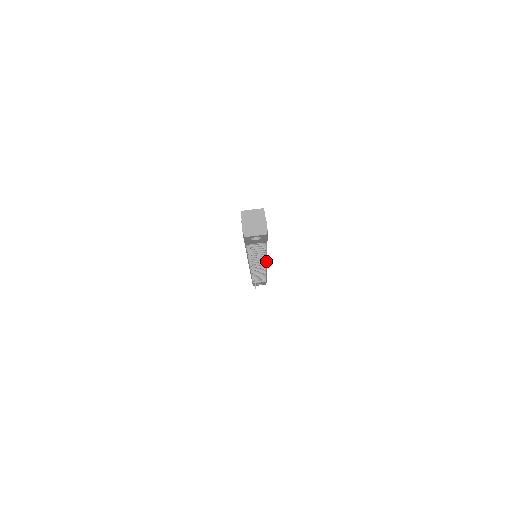
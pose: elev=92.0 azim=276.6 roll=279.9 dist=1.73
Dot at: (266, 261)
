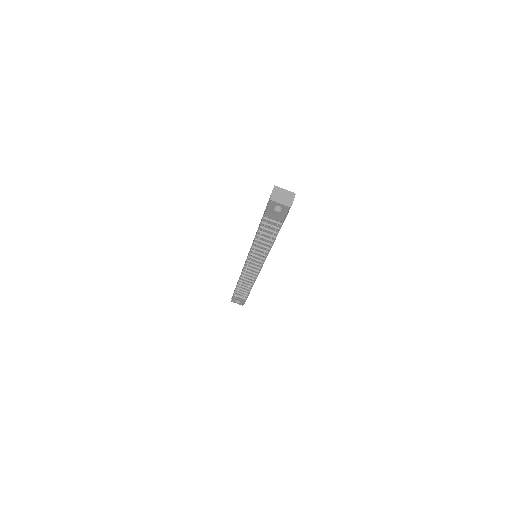
Dot at: (264, 261)
